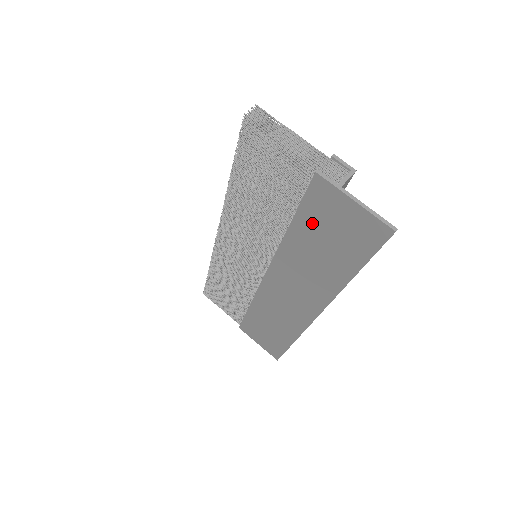
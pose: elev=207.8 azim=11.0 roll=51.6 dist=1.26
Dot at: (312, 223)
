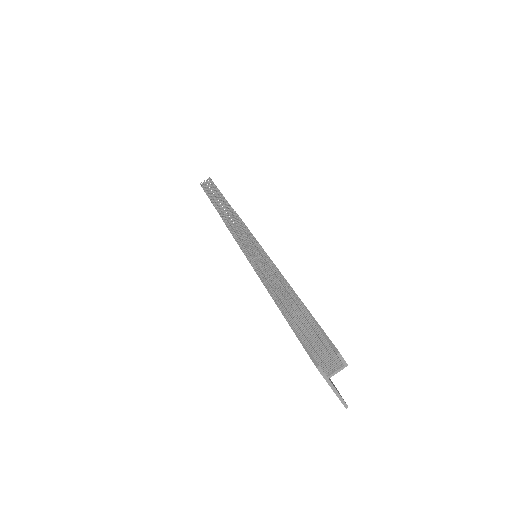
Dot at: occluded
